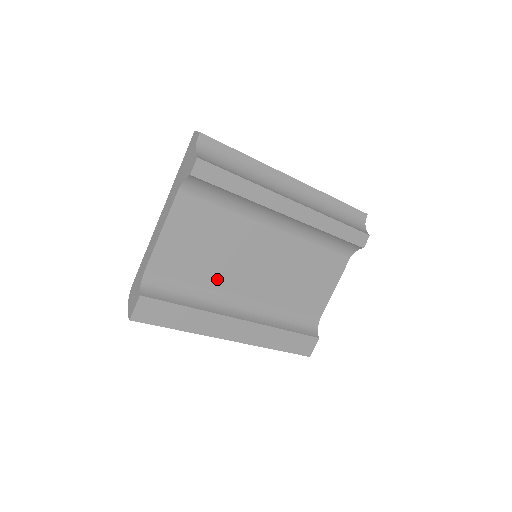
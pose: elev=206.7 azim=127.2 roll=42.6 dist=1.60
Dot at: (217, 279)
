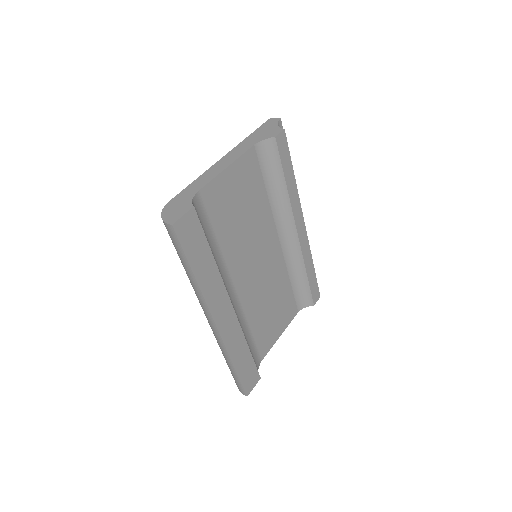
Dot at: (231, 251)
